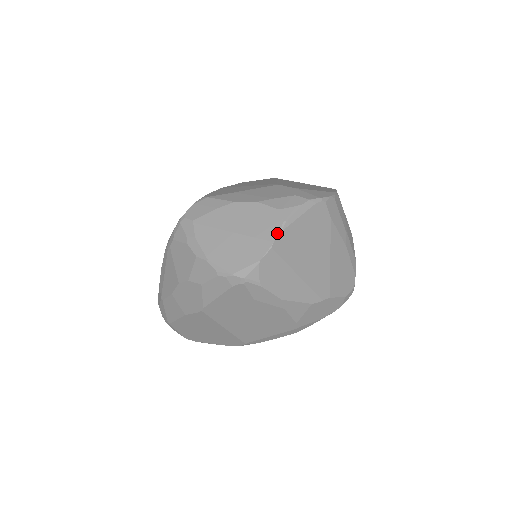
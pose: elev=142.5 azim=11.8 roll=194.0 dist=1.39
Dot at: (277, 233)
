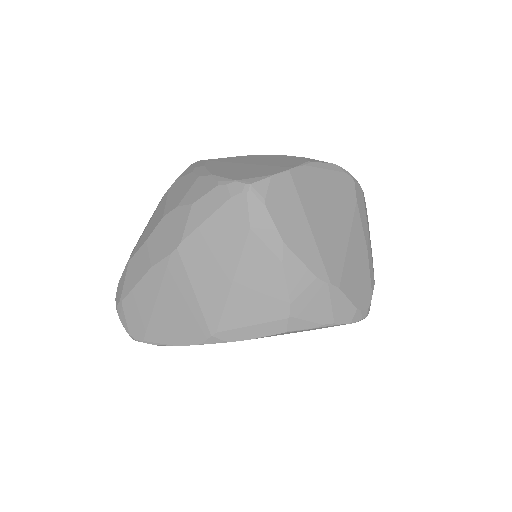
Dot at: (299, 164)
